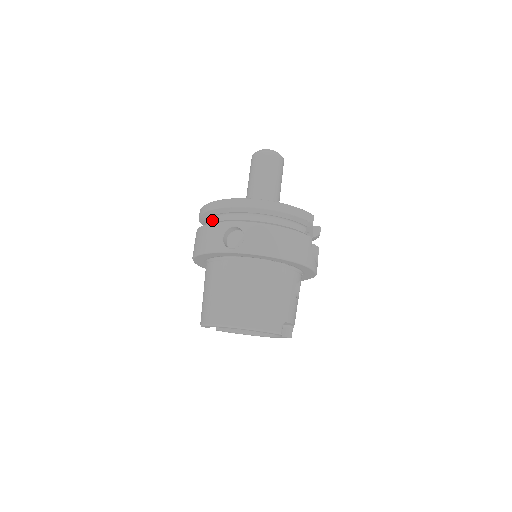
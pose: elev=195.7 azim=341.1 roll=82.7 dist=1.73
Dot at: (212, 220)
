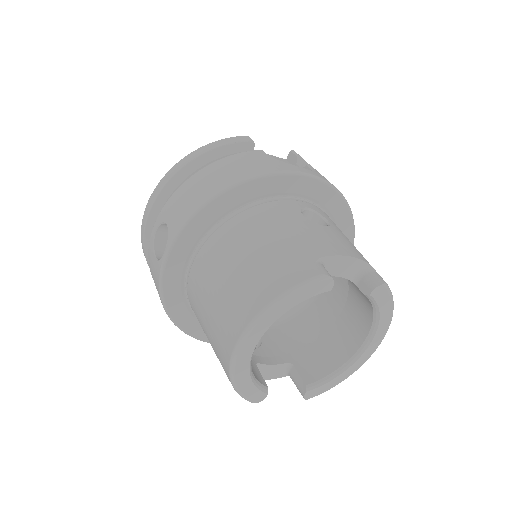
Dot at: occluded
